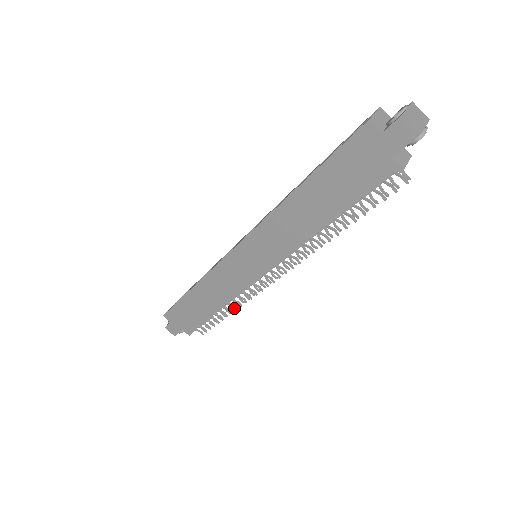
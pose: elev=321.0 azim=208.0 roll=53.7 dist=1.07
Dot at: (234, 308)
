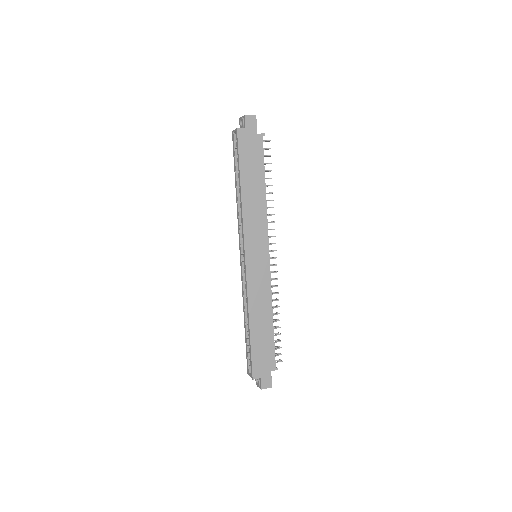
Dot at: (277, 307)
